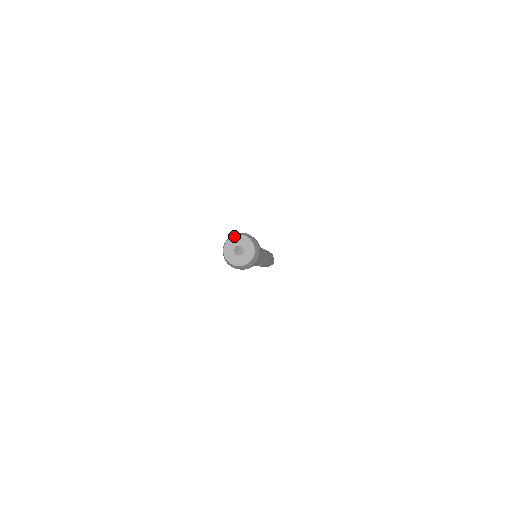
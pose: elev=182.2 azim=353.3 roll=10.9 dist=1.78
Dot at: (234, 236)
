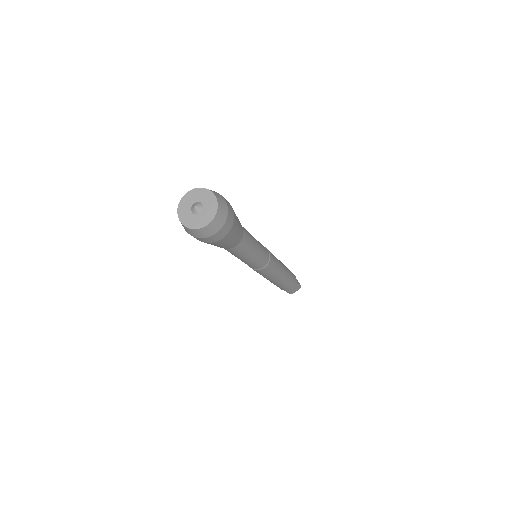
Dot at: (185, 195)
